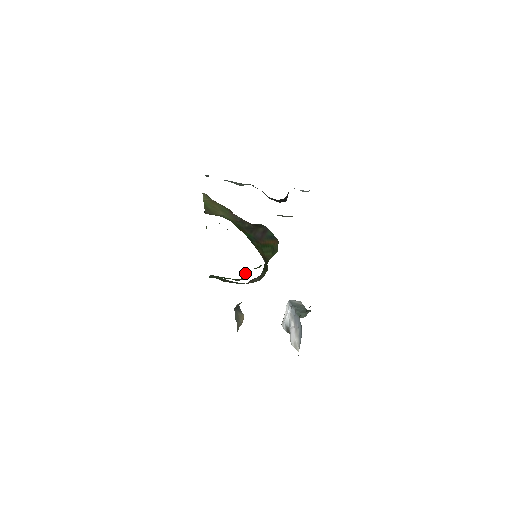
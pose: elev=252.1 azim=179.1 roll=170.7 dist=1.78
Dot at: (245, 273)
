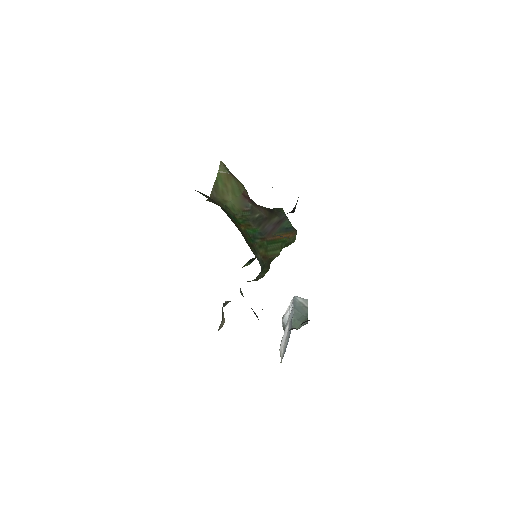
Dot at: (251, 260)
